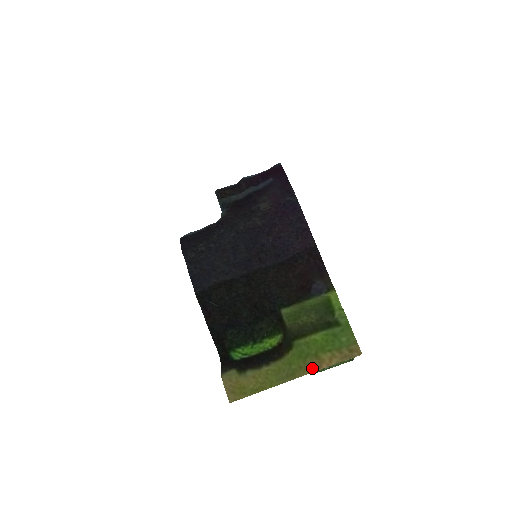
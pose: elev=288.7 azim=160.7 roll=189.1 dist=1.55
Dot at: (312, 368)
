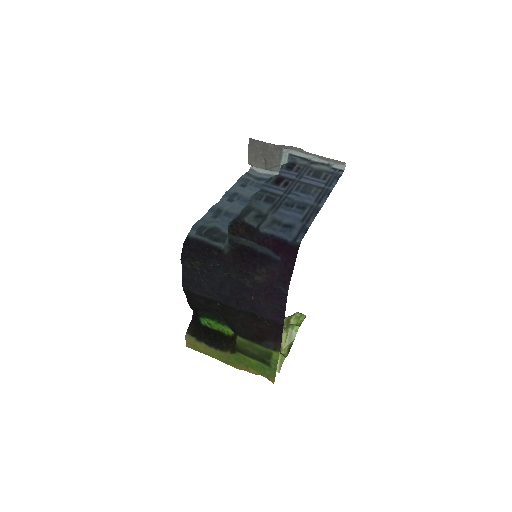
Dot at: (241, 368)
